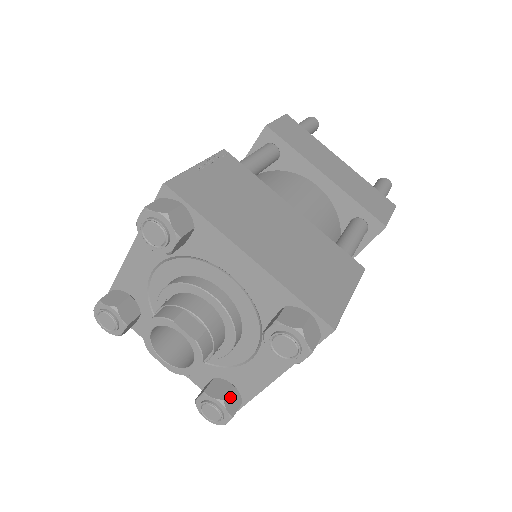
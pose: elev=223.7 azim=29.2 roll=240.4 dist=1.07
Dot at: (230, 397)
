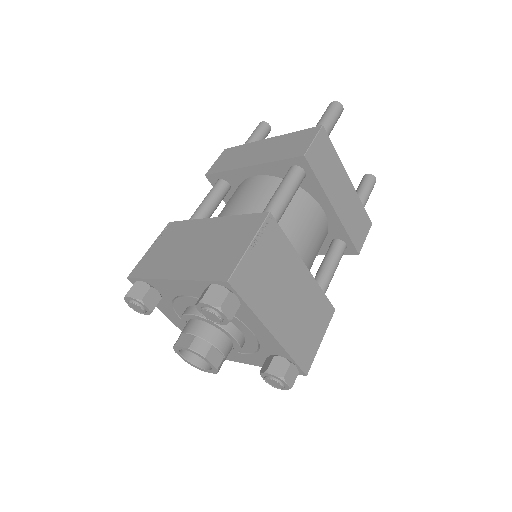
Dot at: (274, 365)
